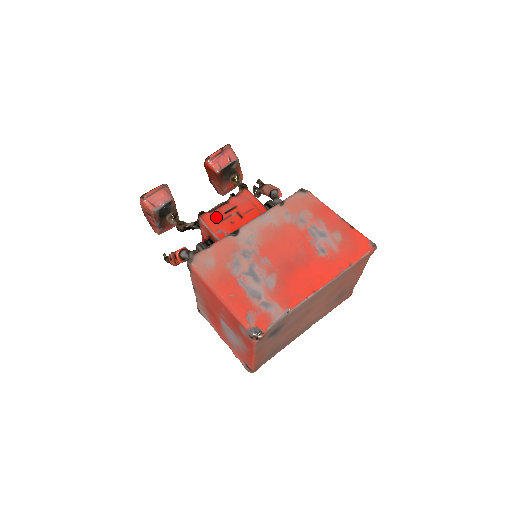
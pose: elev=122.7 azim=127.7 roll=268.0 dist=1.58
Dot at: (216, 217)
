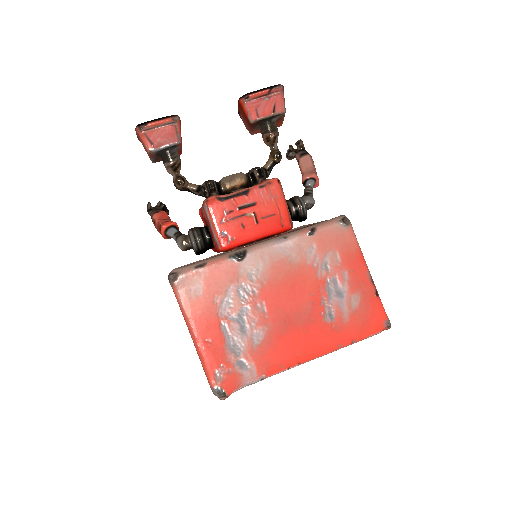
Dot at: (226, 211)
